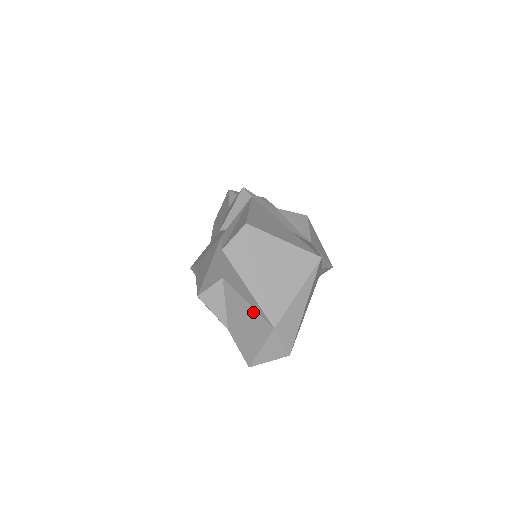
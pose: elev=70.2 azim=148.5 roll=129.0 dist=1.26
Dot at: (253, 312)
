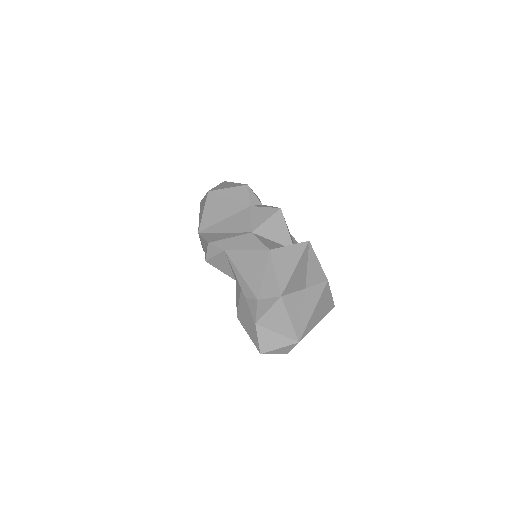
Dot at: (290, 327)
